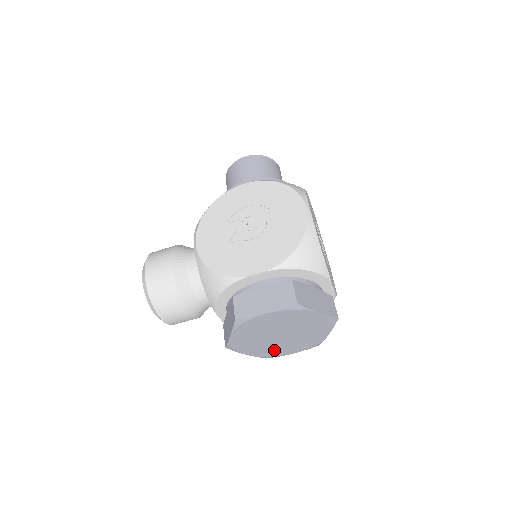
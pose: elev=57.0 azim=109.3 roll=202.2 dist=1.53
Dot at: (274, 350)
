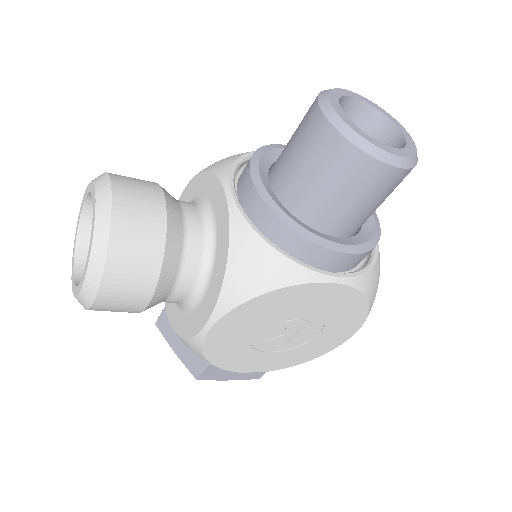
Dot at: occluded
